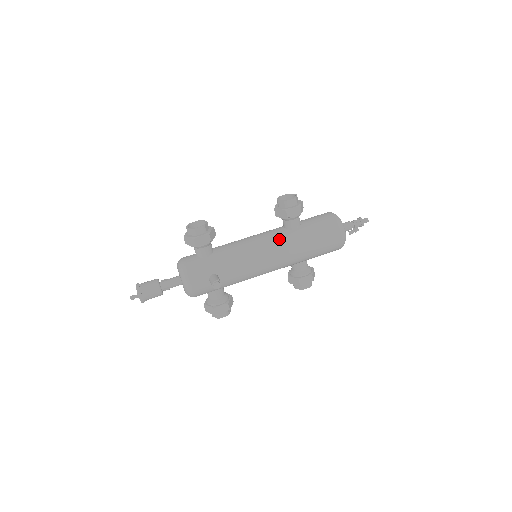
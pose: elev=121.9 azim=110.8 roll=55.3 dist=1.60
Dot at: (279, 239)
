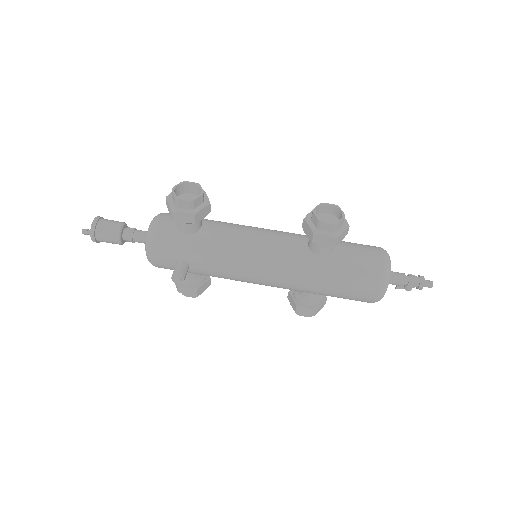
Dot at: (289, 259)
